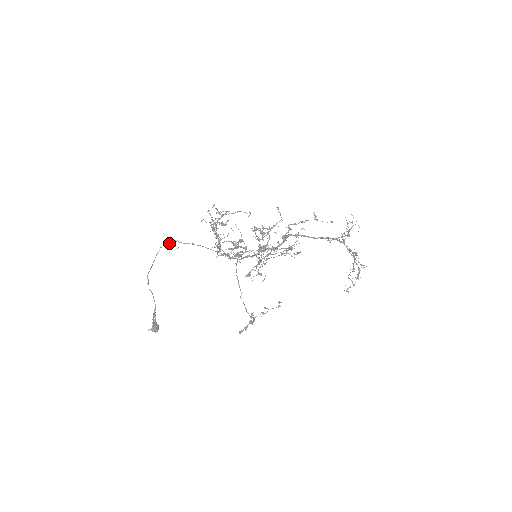
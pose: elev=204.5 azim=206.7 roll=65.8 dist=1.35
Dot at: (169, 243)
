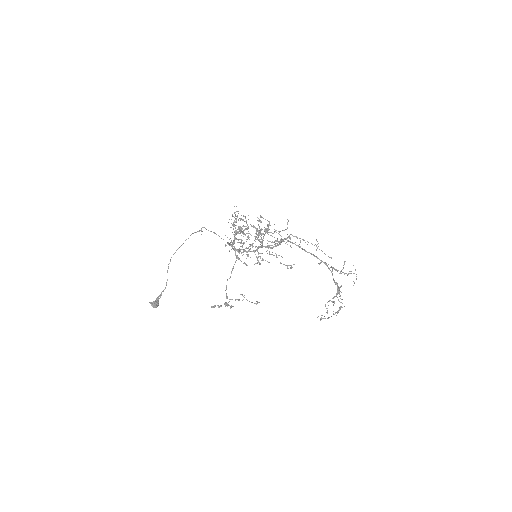
Dot at: occluded
